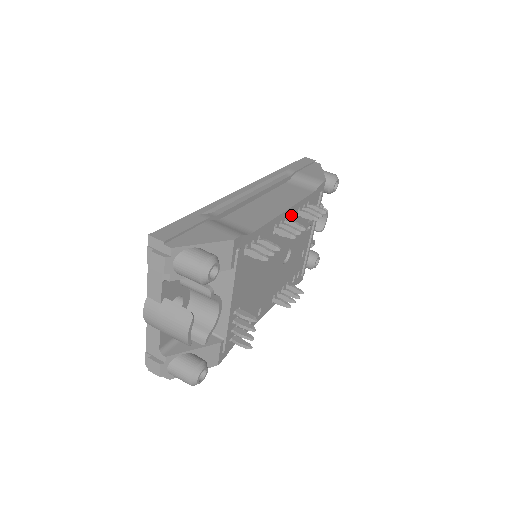
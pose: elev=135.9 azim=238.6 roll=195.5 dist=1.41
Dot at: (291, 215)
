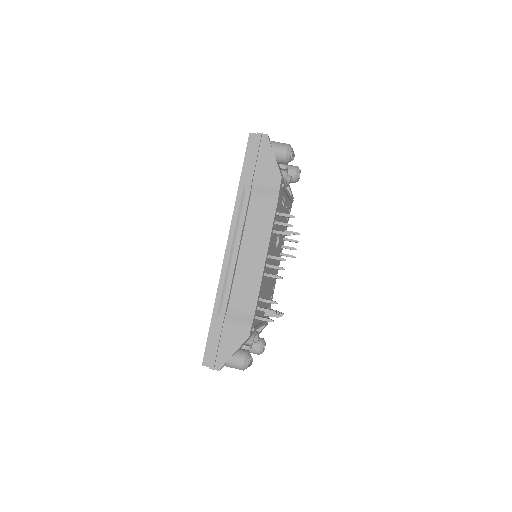
Dot at: (270, 246)
